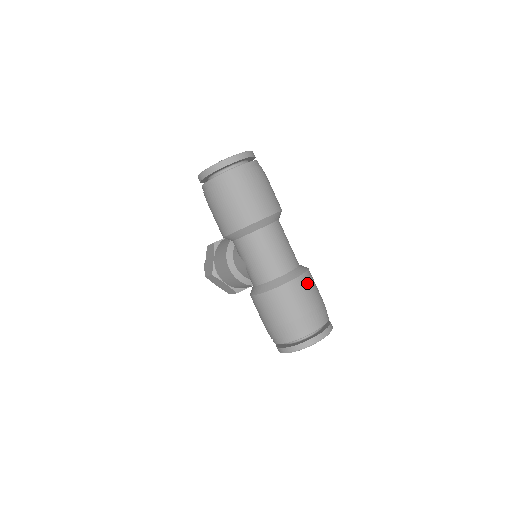
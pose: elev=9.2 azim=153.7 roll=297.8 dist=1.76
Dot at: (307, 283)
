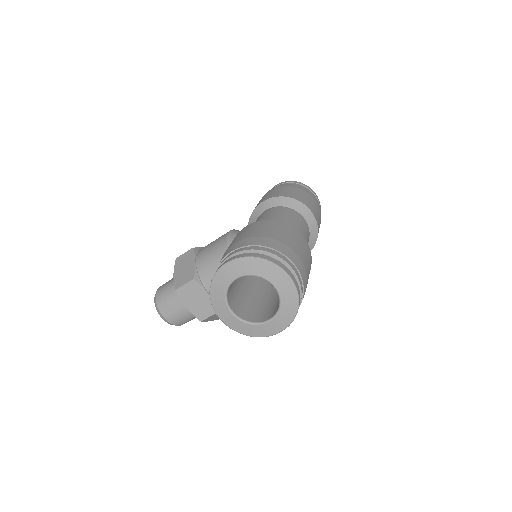
Dot at: (309, 256)
